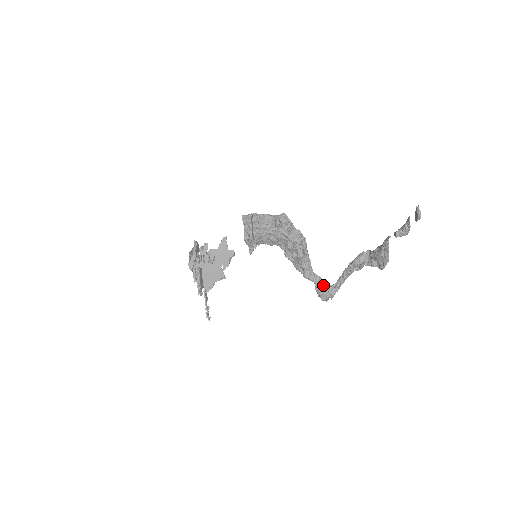
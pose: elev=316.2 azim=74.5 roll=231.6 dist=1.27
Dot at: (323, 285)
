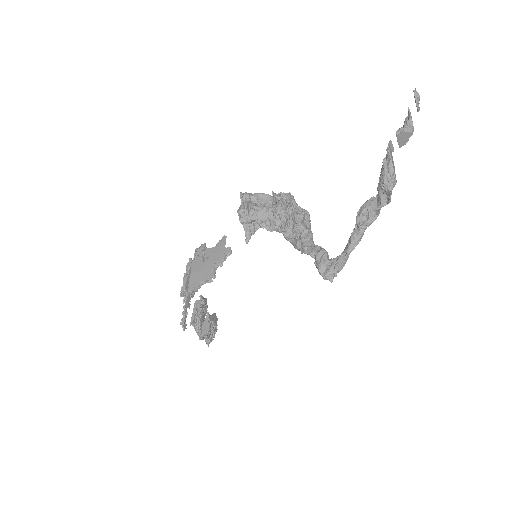
Dot at: (324, 255)
